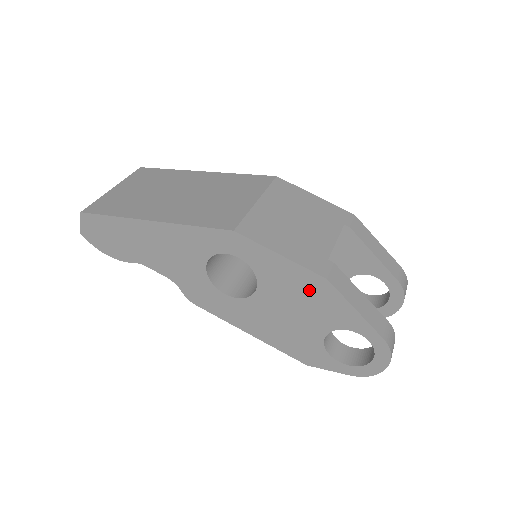
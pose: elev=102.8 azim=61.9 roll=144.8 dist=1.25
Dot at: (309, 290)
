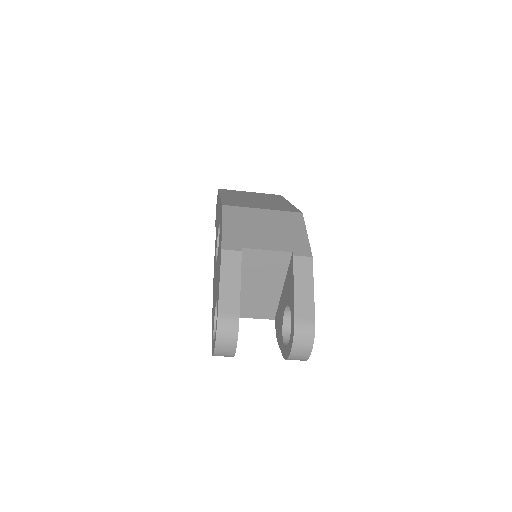
Dot at: occluded
